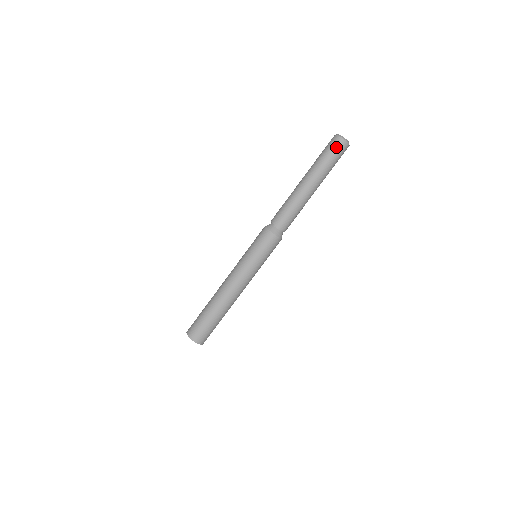
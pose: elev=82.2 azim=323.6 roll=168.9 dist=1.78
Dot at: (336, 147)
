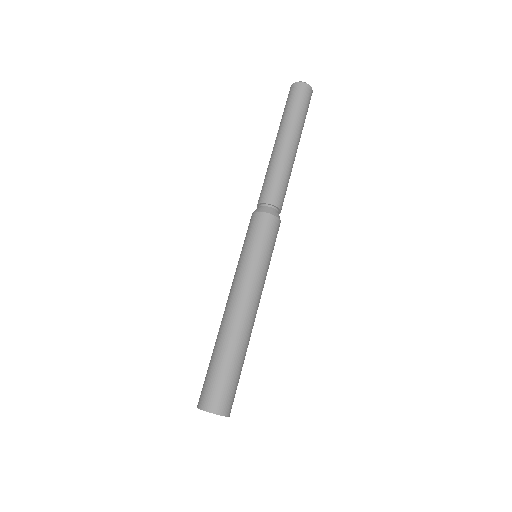
Dot at: (289, 95)
